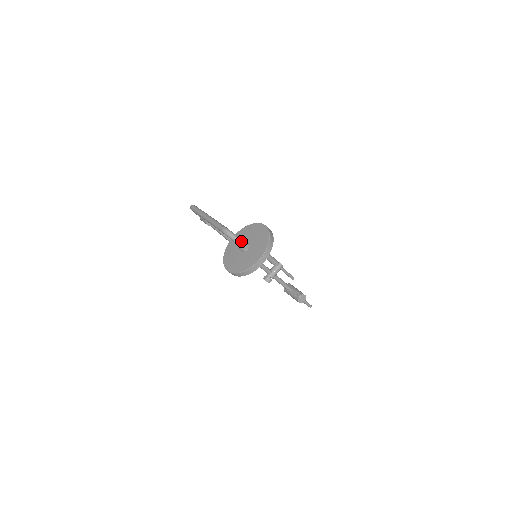
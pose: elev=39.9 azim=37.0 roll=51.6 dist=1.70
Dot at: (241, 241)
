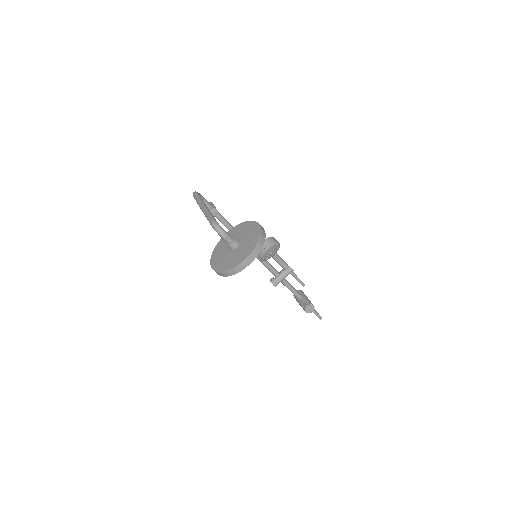
Dot at: (229, 238)
